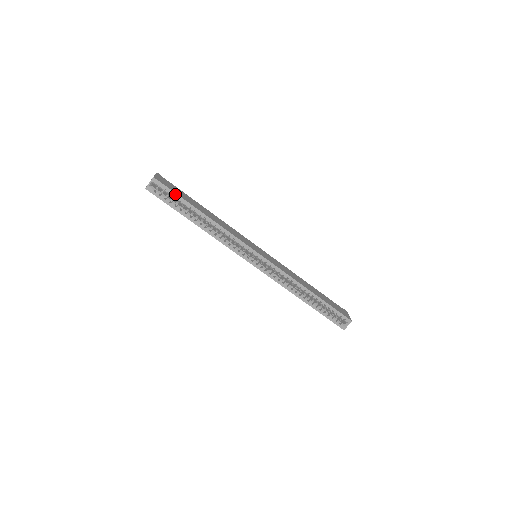
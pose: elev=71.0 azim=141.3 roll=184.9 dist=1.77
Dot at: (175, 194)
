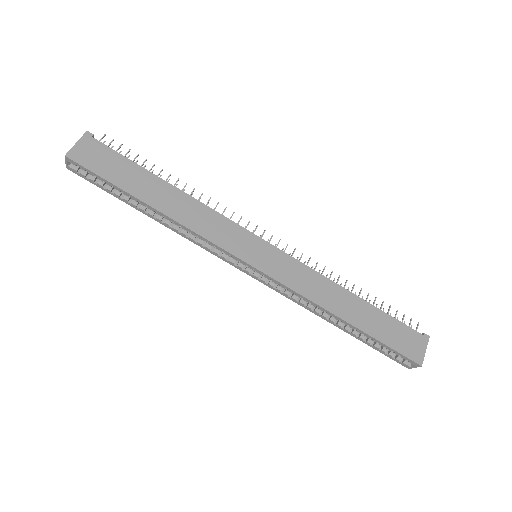
Dot at: (102, 179)
